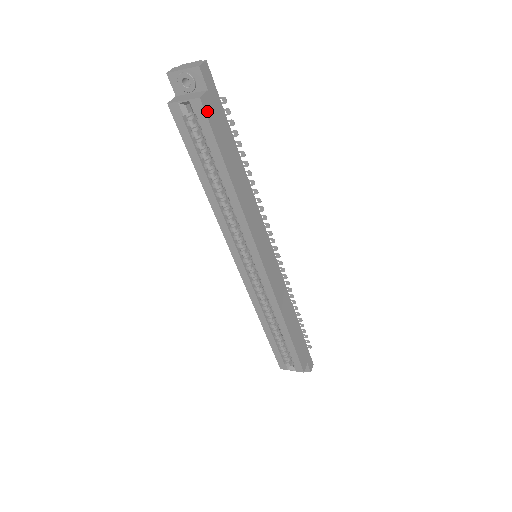
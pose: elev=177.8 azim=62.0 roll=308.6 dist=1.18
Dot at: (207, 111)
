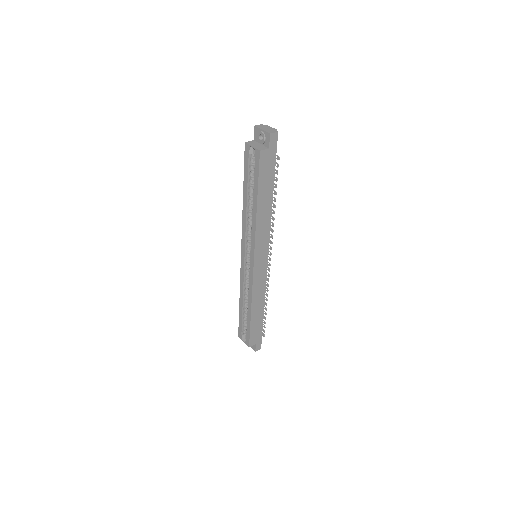
Dot at: (261, 160)
